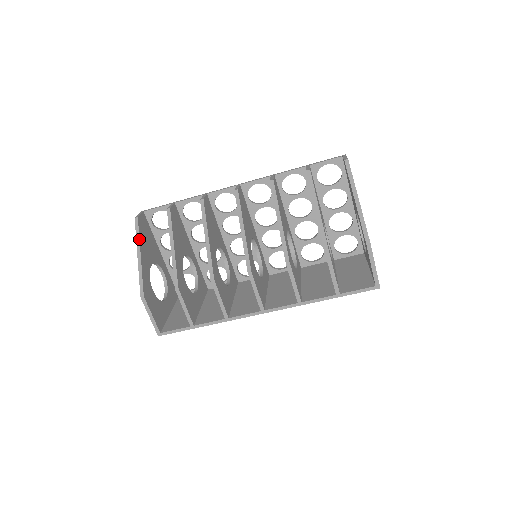
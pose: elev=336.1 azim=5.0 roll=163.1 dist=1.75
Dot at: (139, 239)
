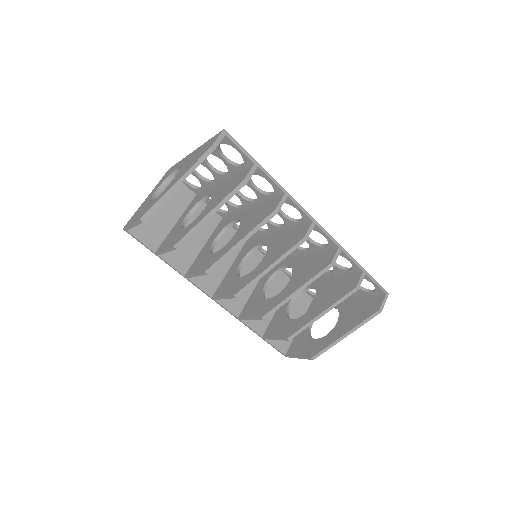
Dot at: occluded
